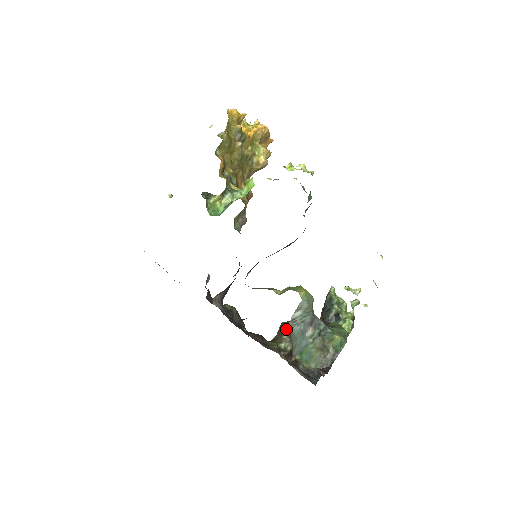
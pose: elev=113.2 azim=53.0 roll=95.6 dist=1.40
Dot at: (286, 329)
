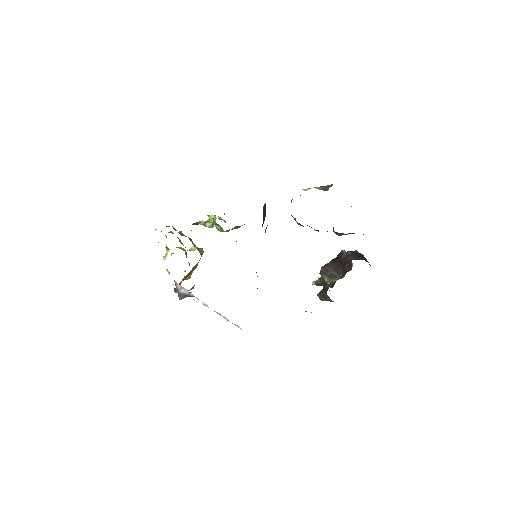
Dot at: (324, 285)
